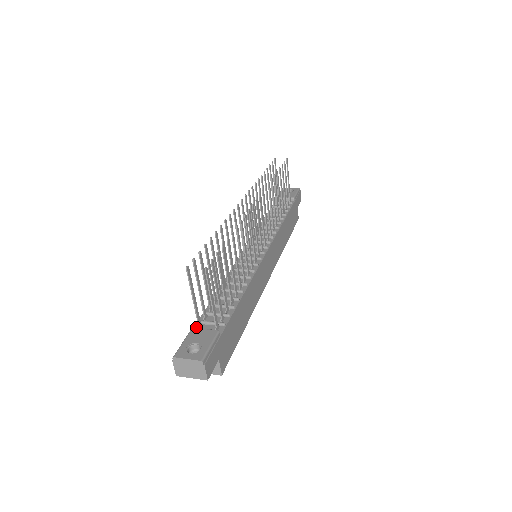
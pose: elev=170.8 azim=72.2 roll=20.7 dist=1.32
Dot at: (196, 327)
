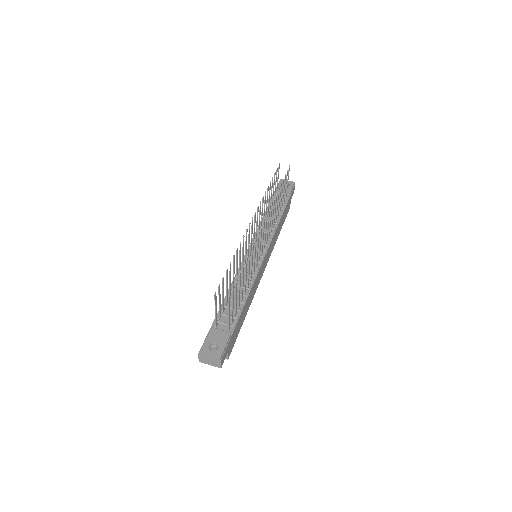
Dot at: (213, 326)
